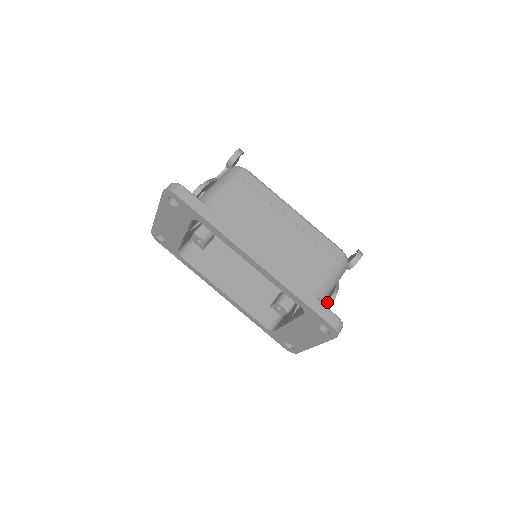
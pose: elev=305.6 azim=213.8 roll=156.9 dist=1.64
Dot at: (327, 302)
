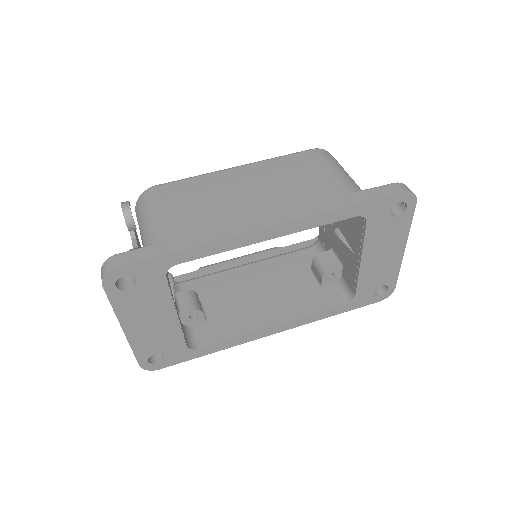
Dot at: occluded
